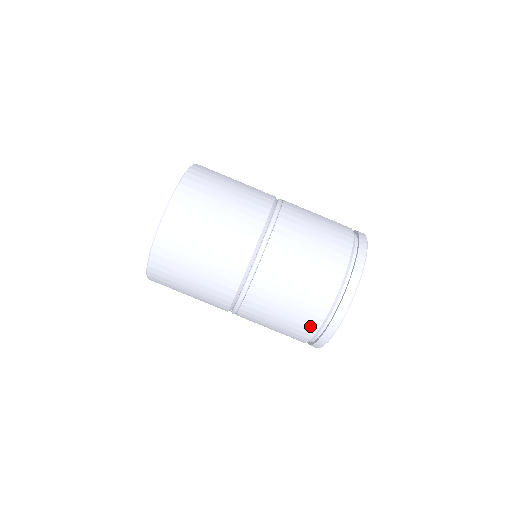
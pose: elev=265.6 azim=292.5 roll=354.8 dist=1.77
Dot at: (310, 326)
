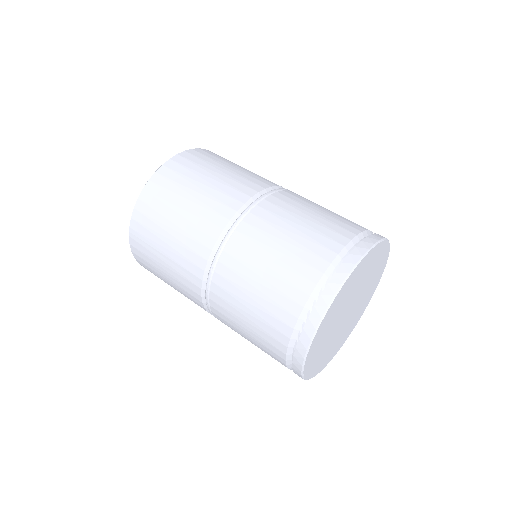
Dot at: (323, 254)
